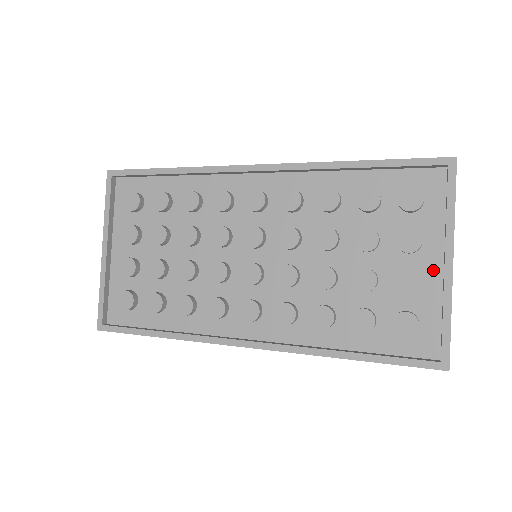
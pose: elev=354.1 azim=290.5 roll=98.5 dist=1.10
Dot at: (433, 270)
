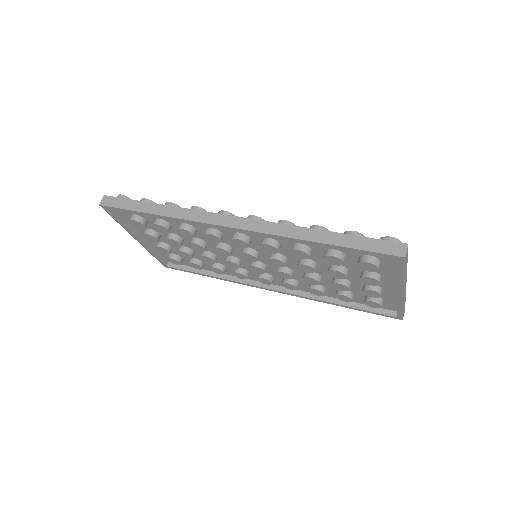
Dot at: (391, 287)
